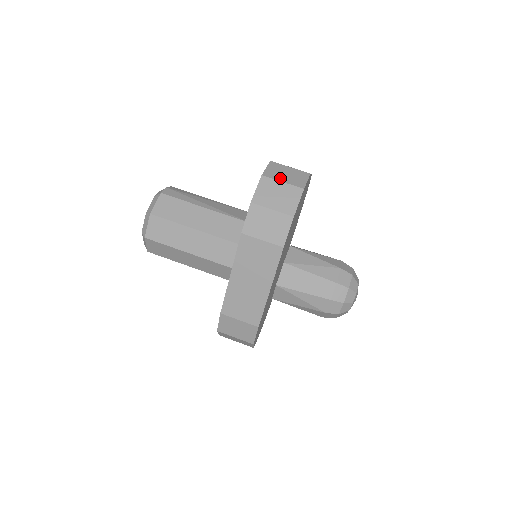
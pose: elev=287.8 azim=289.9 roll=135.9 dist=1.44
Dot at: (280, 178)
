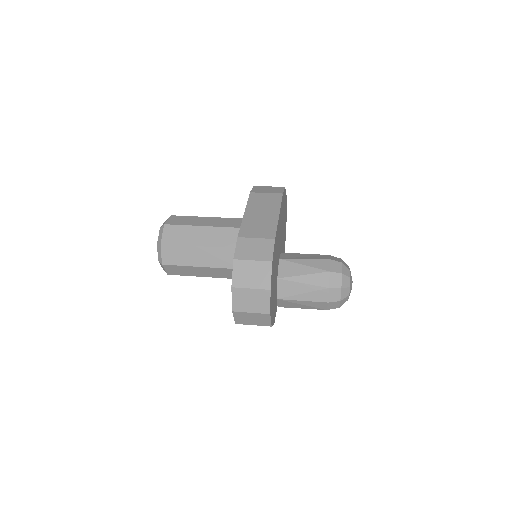
Dot at: occluded
